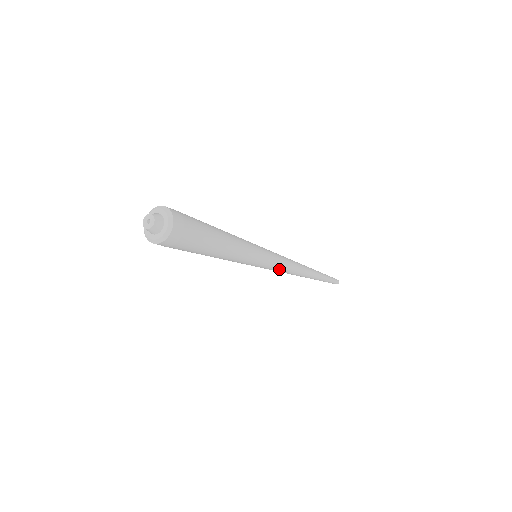
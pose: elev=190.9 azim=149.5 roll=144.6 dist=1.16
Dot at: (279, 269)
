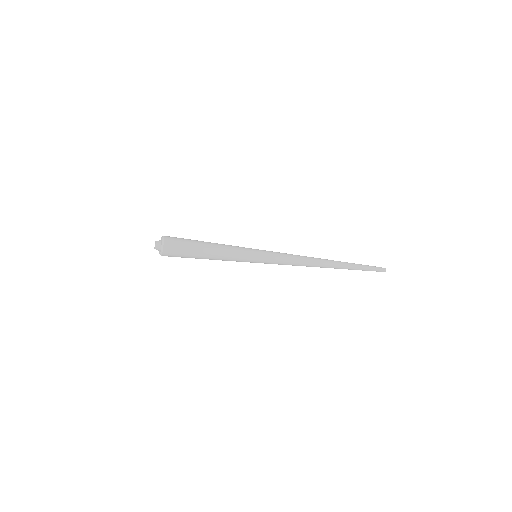
Dot at: (283, 262)
